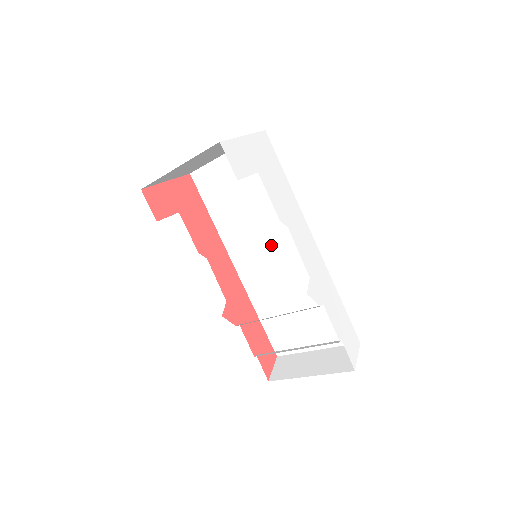
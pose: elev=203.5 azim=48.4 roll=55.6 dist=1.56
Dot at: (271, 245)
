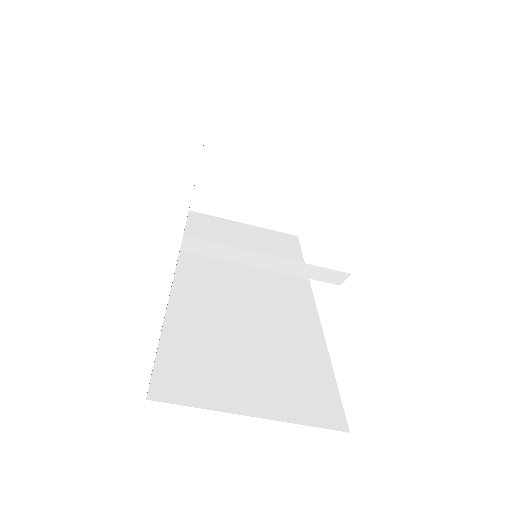
Dot at: (253, 284)
